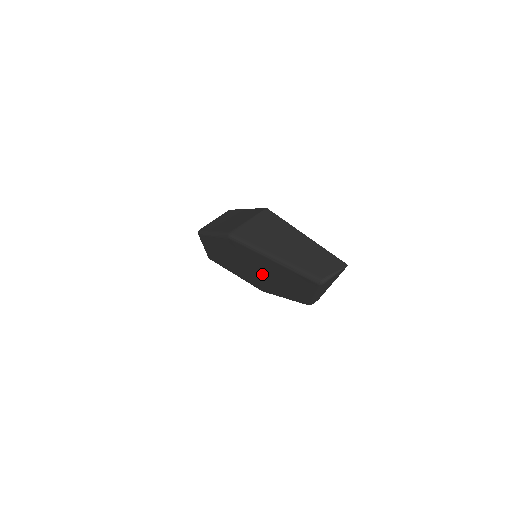
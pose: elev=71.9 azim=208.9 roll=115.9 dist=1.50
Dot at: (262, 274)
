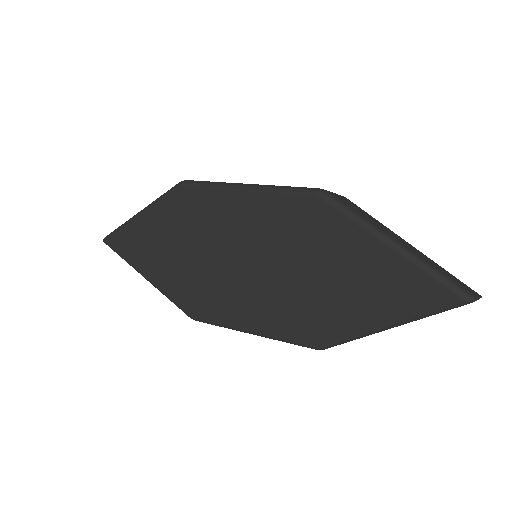
Dot at: (276, 278)
